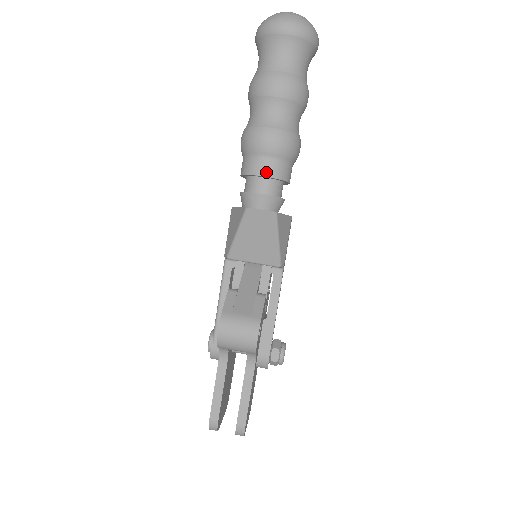
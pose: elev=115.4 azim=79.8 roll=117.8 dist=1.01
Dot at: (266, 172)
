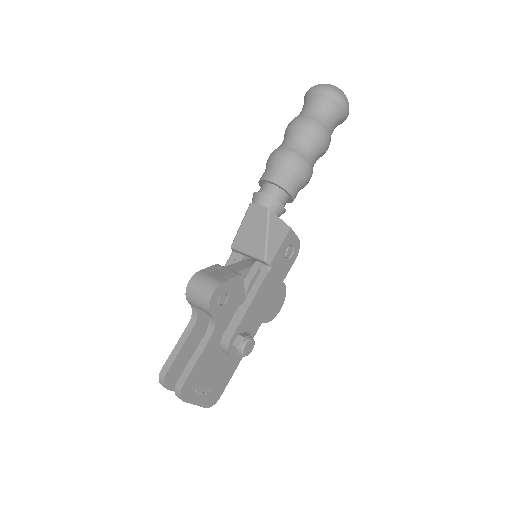
Dot at: (271, 178)
